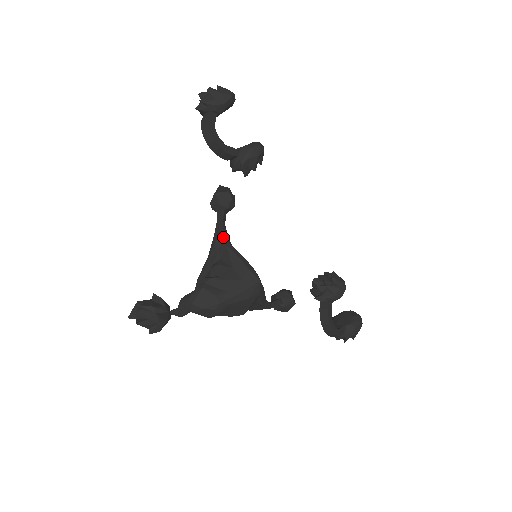
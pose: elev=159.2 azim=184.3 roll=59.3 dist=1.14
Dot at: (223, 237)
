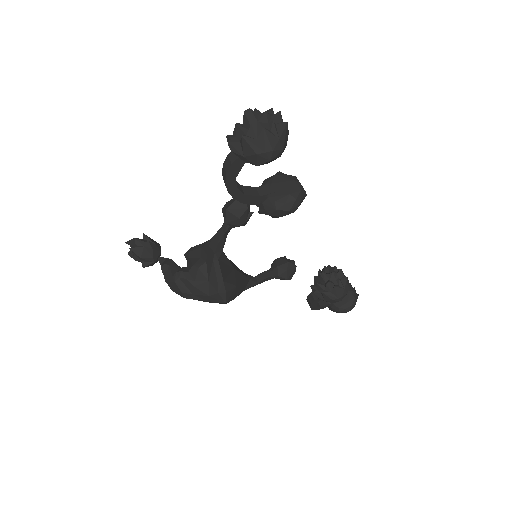
Dot at: (214, 252)
